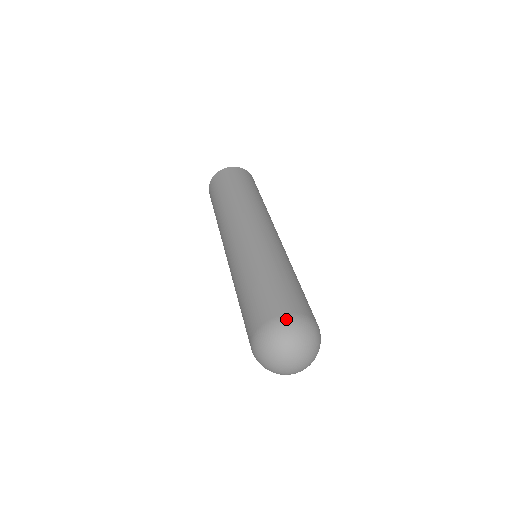
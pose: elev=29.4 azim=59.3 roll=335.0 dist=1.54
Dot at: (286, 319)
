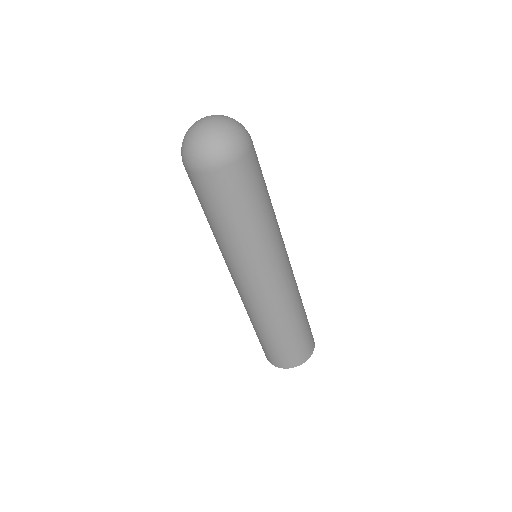
Dot at: occluded
